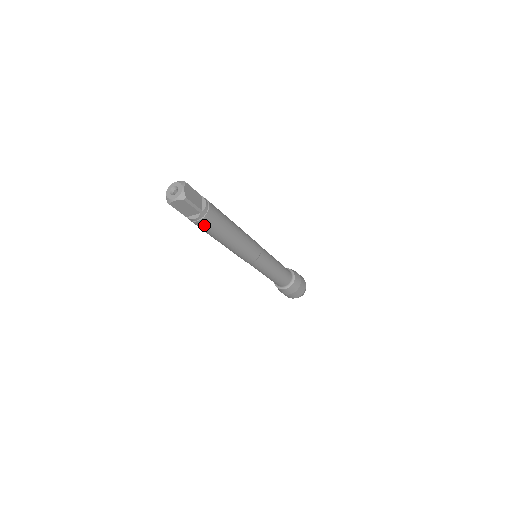
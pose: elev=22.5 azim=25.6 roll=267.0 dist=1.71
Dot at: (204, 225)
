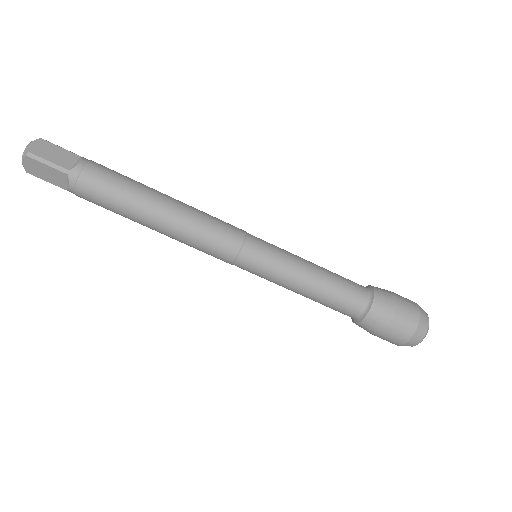
Dot at: (90, 196)
